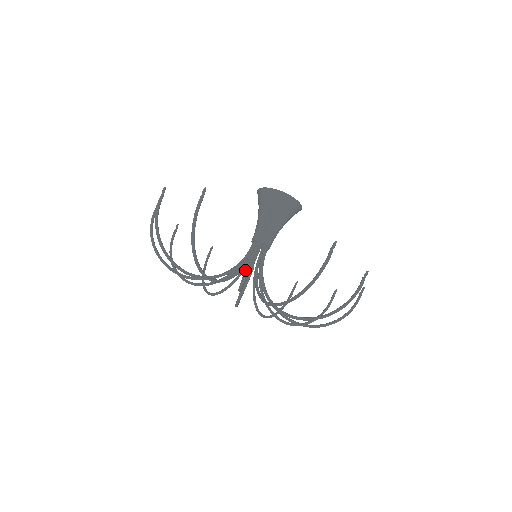
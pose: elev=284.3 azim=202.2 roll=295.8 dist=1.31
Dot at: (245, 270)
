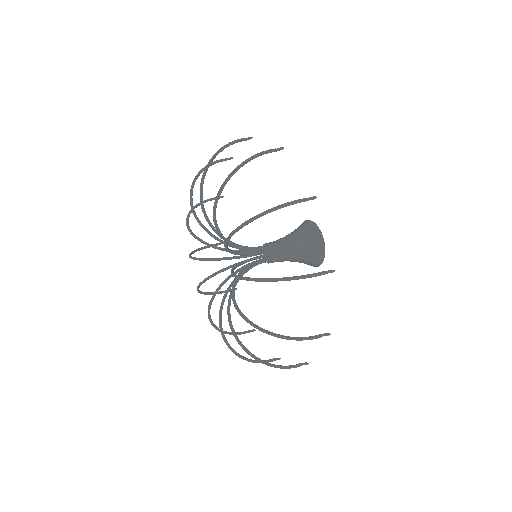
Dot at: occluded
